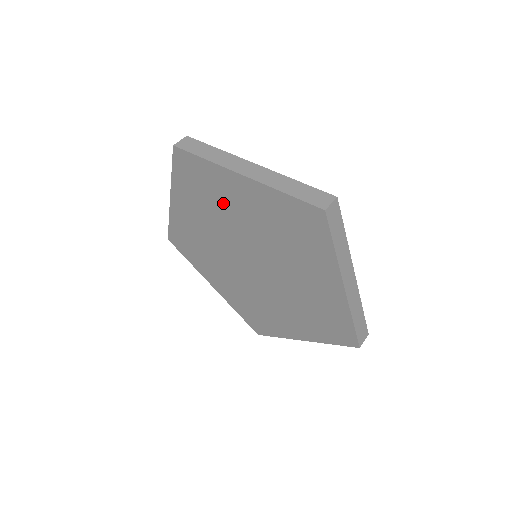
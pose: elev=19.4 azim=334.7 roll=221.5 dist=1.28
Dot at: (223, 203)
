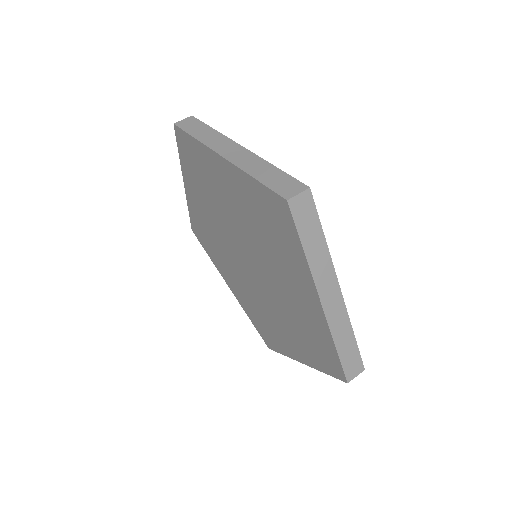
Dot at: (216, 190)
